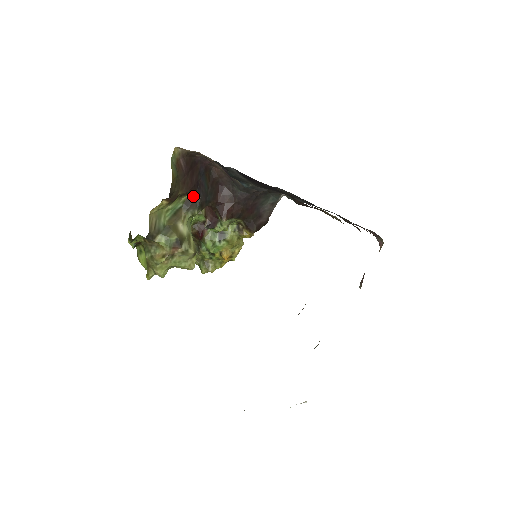
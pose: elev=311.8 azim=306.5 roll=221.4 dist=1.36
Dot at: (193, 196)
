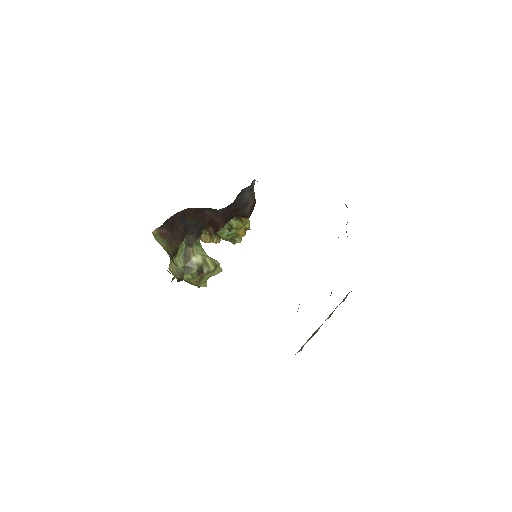
Dot at: (188, 235)
